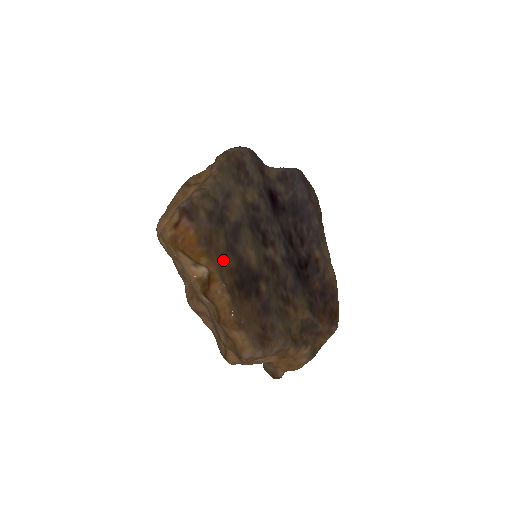
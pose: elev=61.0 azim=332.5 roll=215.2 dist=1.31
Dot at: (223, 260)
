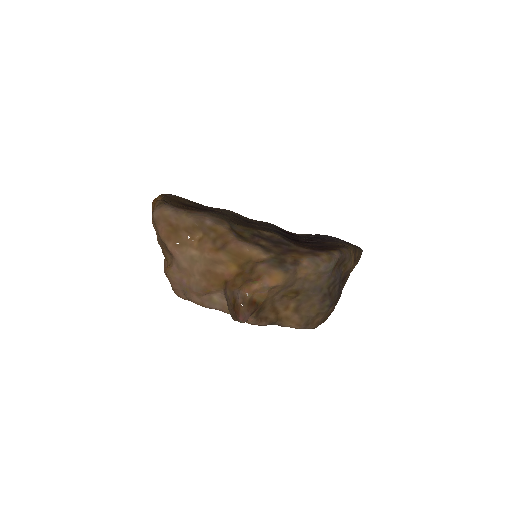
Dot at: (179, 200)
